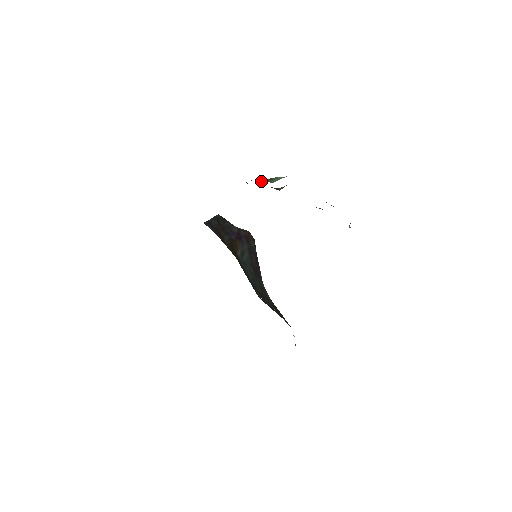
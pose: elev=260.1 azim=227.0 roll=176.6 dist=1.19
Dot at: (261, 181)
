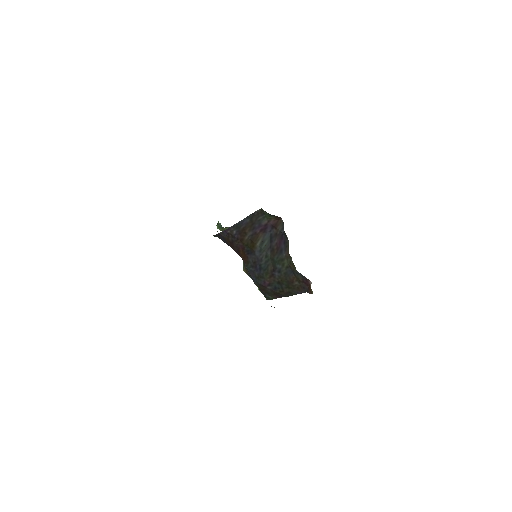
Dot at: occluded
